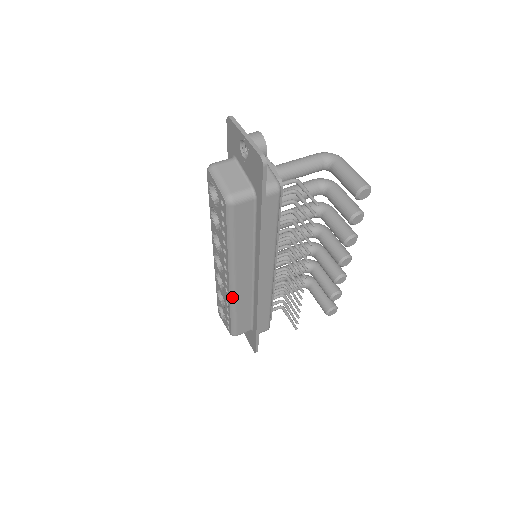
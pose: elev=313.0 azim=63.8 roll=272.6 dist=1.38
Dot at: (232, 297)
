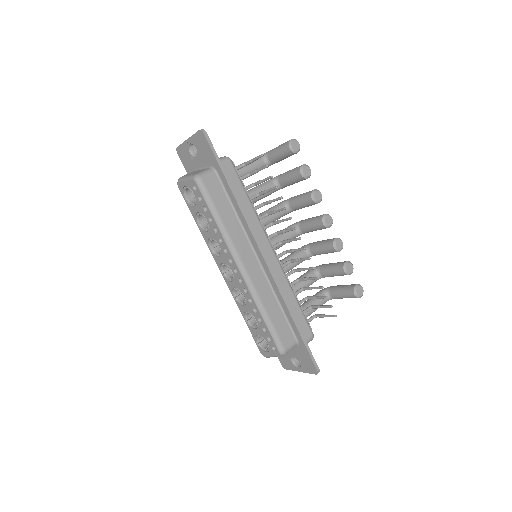
Dot at: (252, 291)
